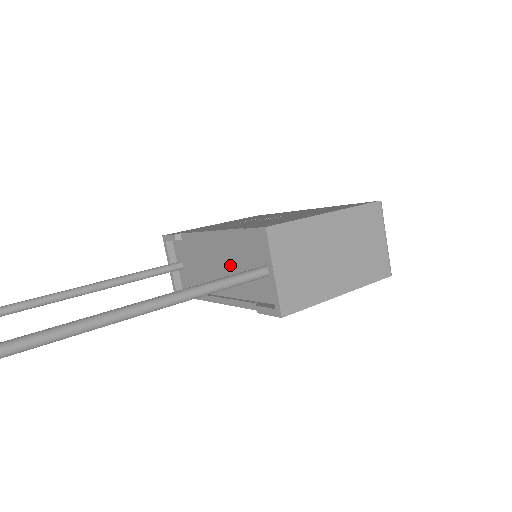
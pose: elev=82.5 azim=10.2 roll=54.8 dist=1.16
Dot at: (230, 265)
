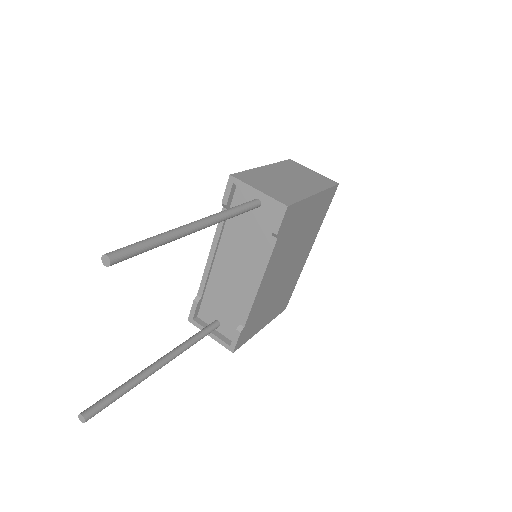
Dot at: (239, 250)
